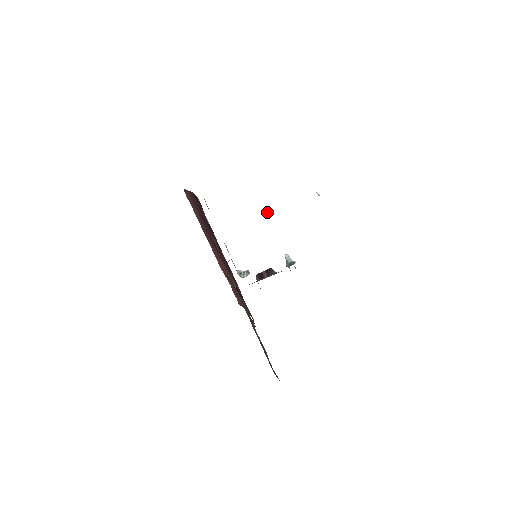
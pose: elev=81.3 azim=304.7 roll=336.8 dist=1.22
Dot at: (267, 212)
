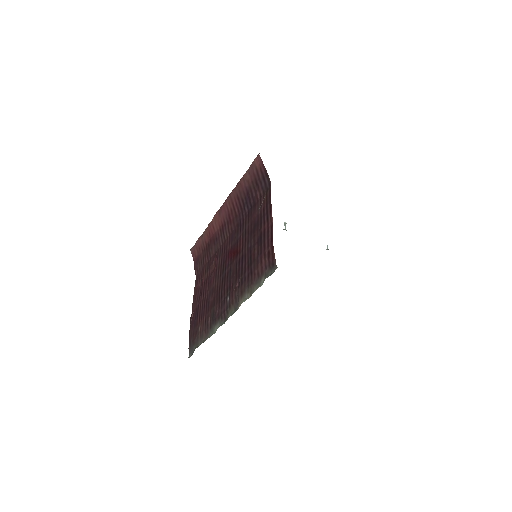
Dot at: occluded
